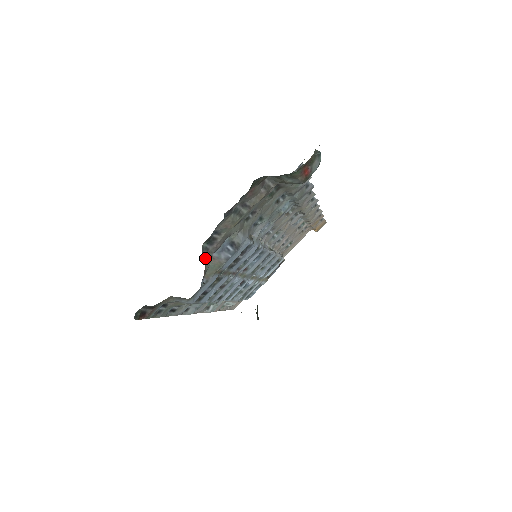
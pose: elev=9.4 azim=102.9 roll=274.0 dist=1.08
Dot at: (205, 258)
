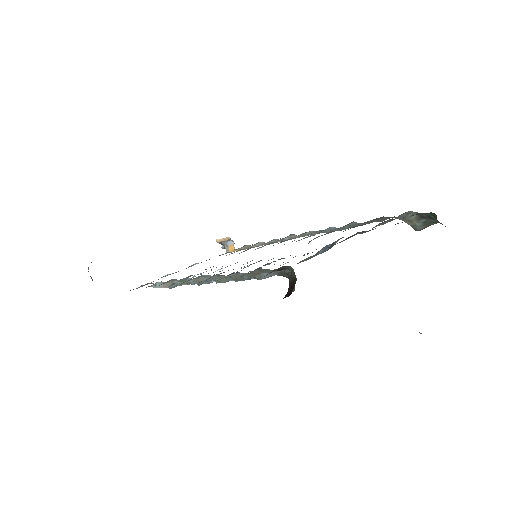
Dot at: occluded
